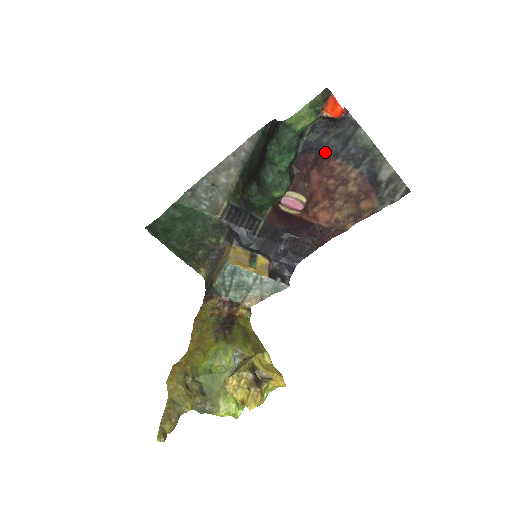
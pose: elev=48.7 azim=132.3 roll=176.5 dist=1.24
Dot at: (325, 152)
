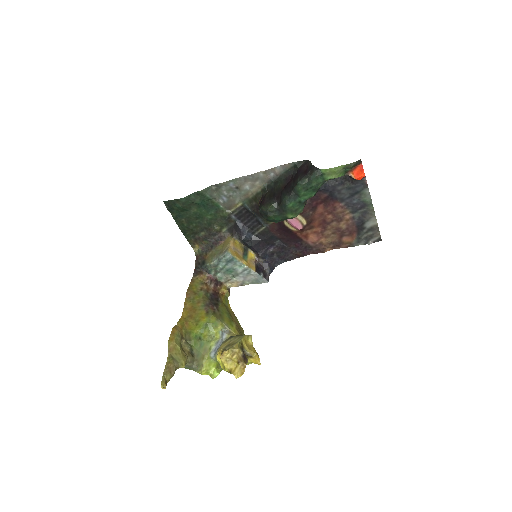
Dot at: (335, 196)
